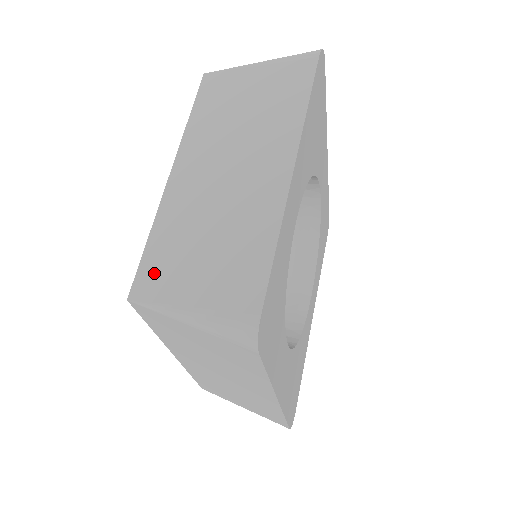
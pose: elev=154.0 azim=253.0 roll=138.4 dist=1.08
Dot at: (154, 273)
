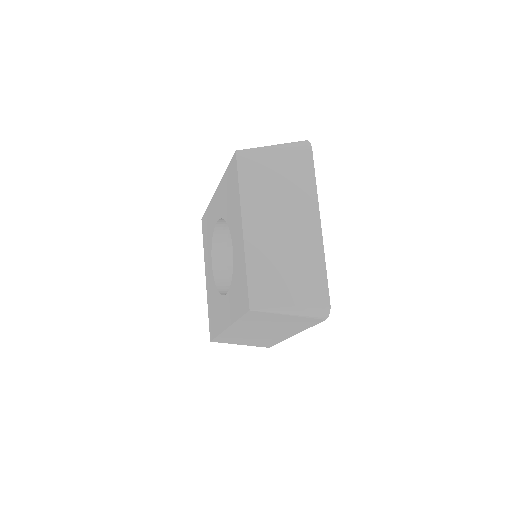
Dot at: (261, 292)
